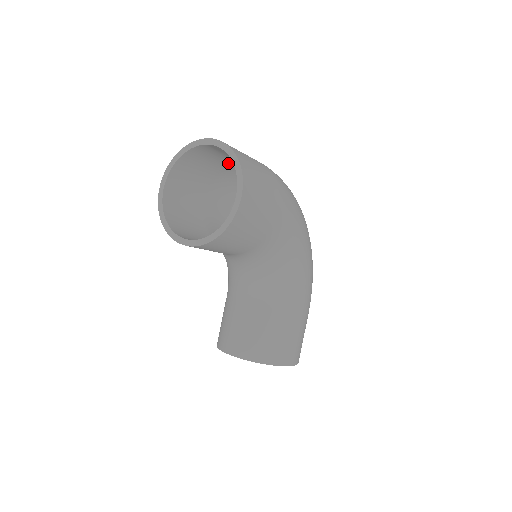
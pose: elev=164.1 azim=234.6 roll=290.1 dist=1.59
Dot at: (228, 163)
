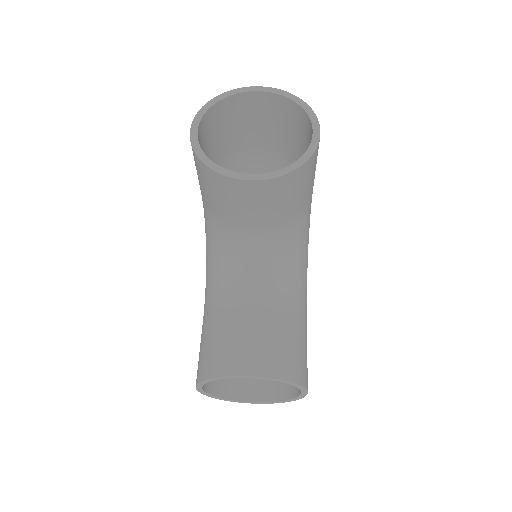
Dot at: (242, 139)
